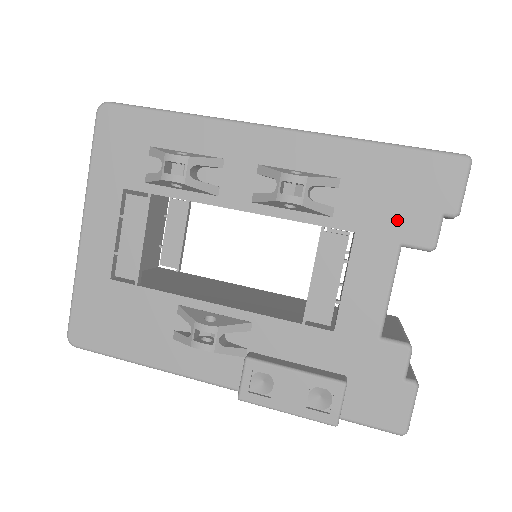
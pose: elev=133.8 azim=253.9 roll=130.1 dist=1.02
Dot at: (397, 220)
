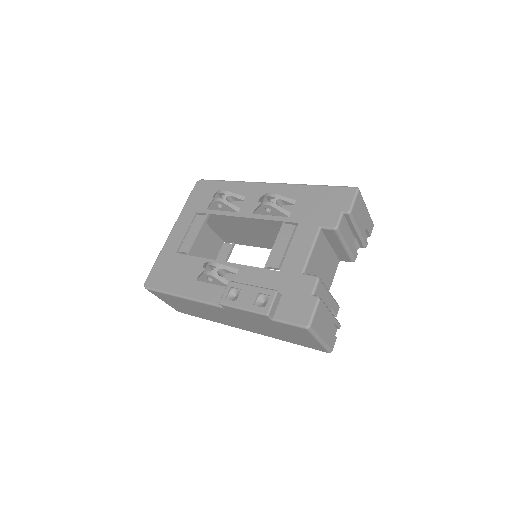
Dot at: (320, 216)
